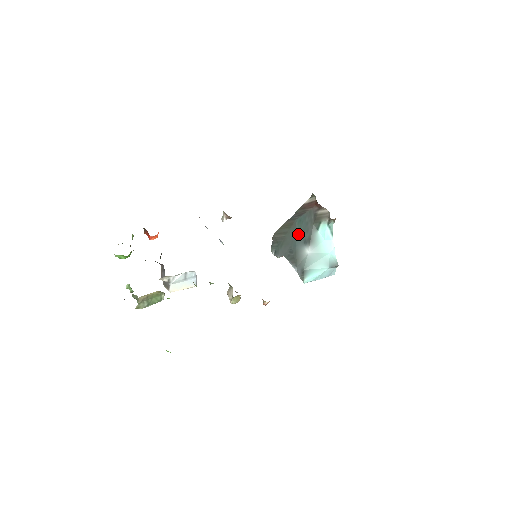
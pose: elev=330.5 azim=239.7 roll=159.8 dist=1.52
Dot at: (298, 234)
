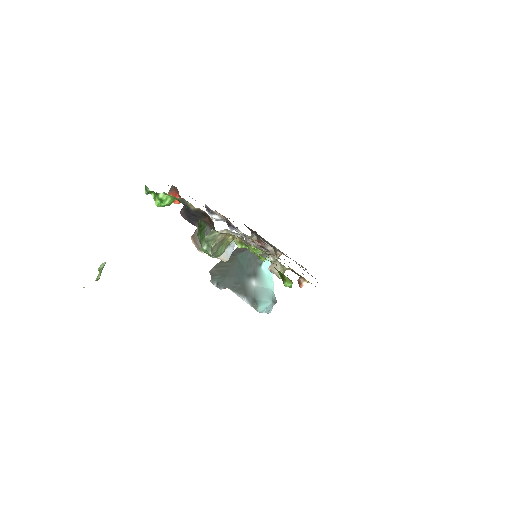
Dot at: (242, 268)
